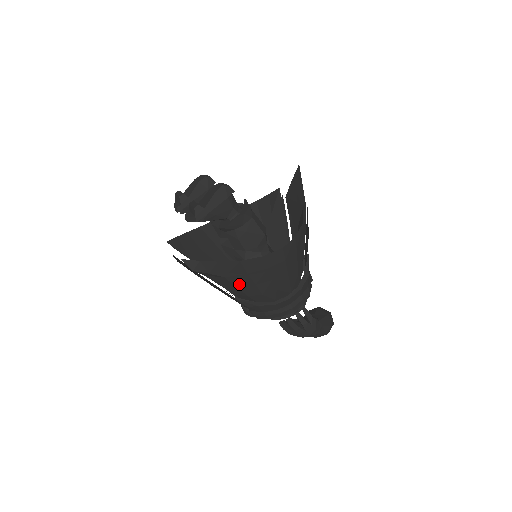
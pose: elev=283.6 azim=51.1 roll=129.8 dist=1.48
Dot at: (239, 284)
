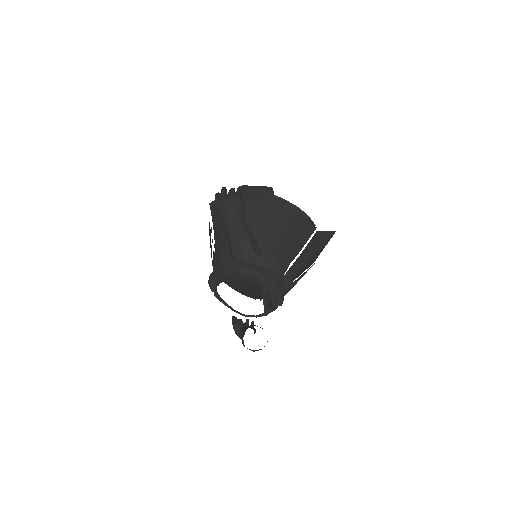
Dot at: occluded
